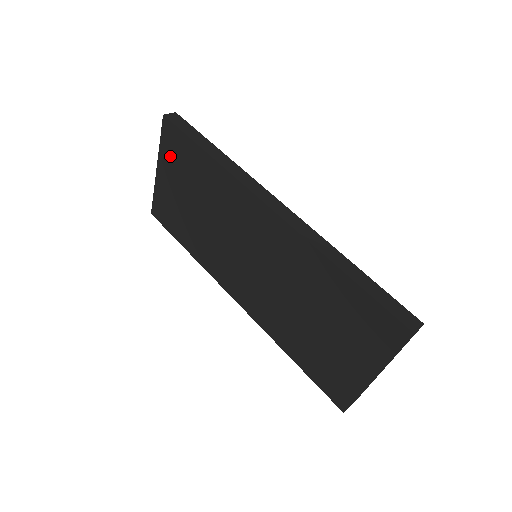
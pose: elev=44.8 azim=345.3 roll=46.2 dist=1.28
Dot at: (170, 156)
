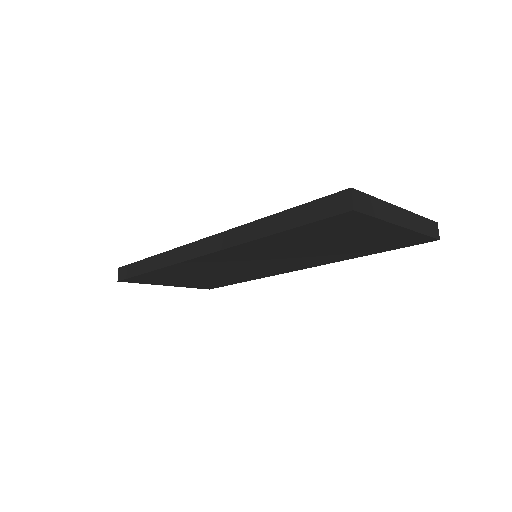
Dot at: (155, 282)
